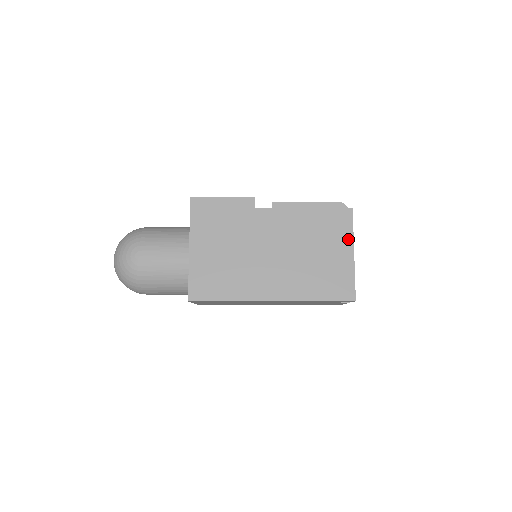
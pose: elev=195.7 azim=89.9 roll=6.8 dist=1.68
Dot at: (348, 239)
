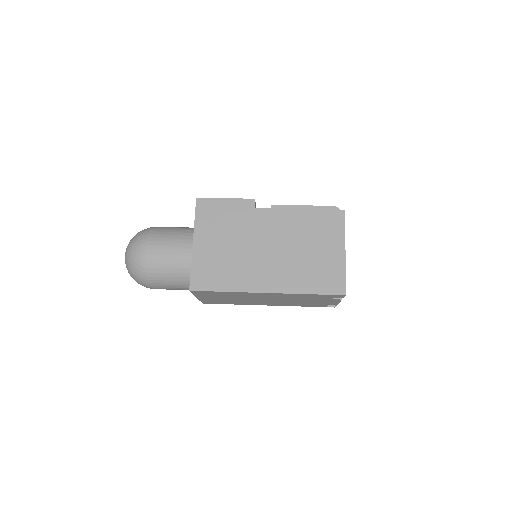
Dot at: (340, 238)
